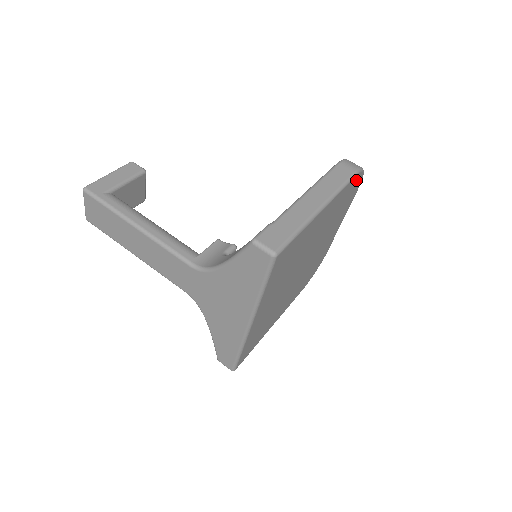
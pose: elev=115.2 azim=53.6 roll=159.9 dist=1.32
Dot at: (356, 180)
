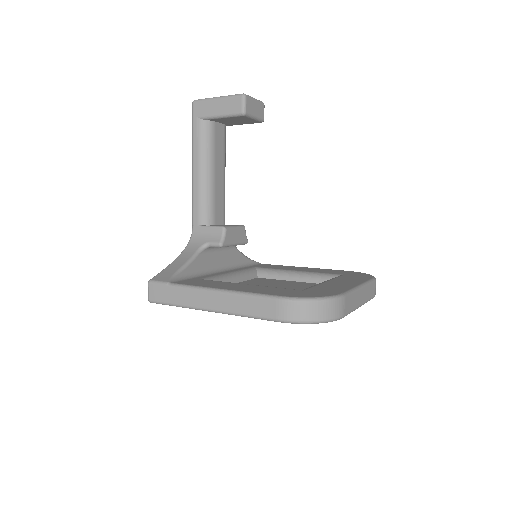
Dot at: occluded
